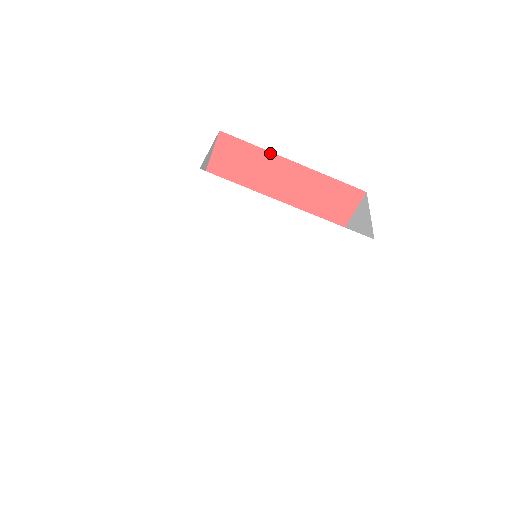
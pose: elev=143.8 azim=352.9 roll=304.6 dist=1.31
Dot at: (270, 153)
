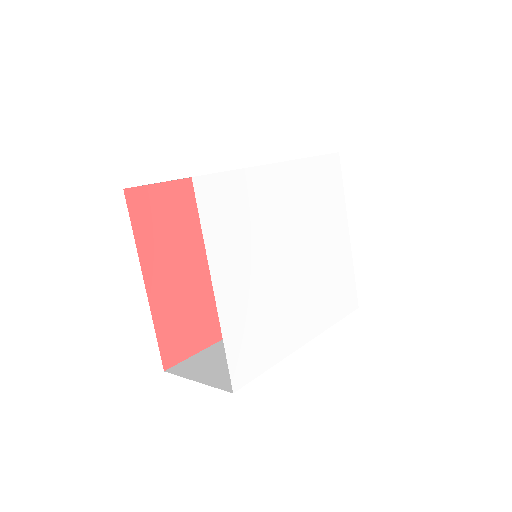
Dot at: occluded
